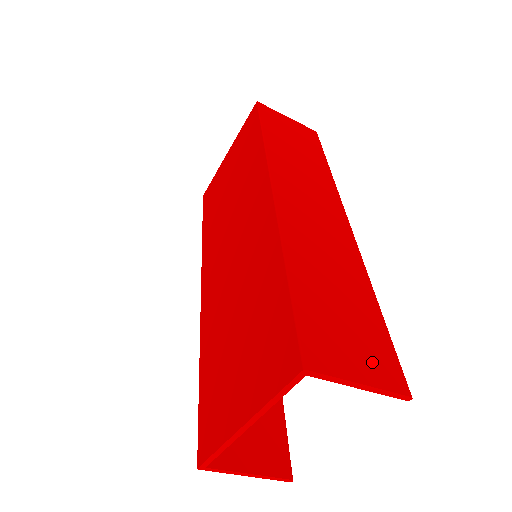
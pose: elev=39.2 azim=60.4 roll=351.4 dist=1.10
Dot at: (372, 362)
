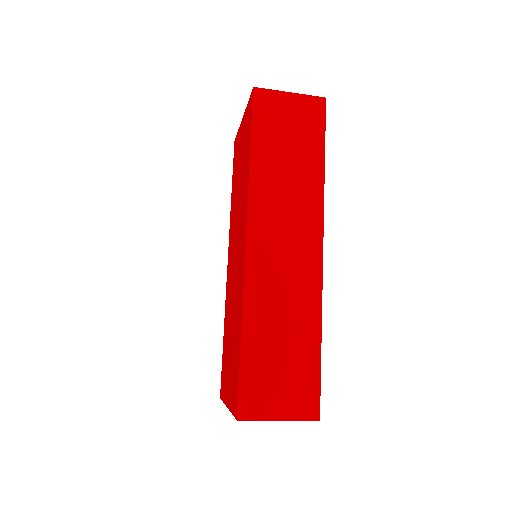
Dot at: (294, 401)
